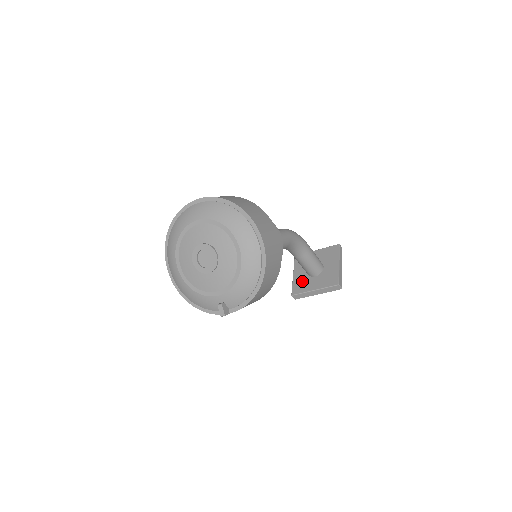
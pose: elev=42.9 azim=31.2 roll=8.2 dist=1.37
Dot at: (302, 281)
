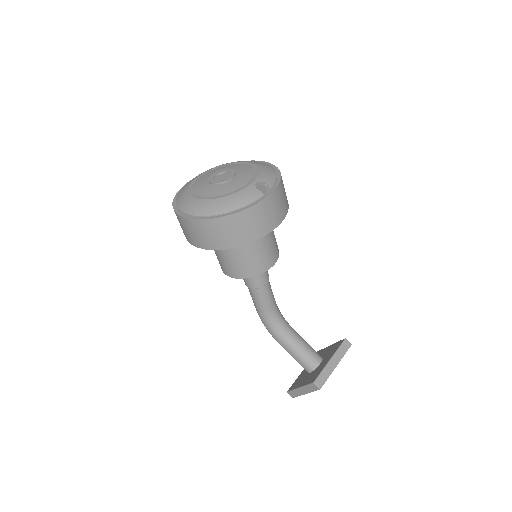
Dot at: (312, 375)
